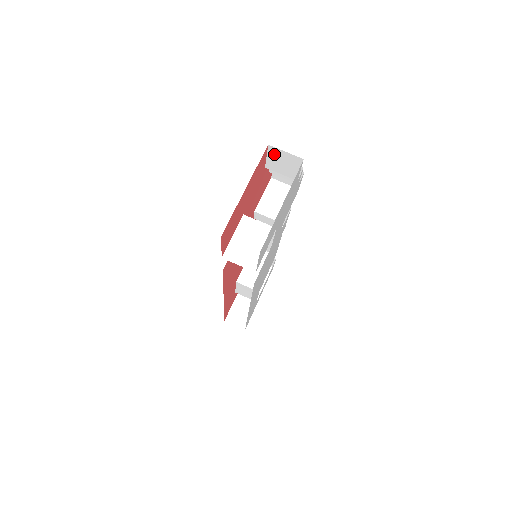
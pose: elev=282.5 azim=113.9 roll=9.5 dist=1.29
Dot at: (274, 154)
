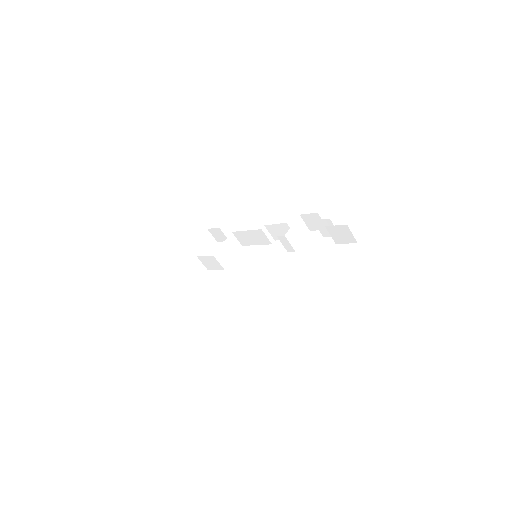
Dot at: (343, 229)
